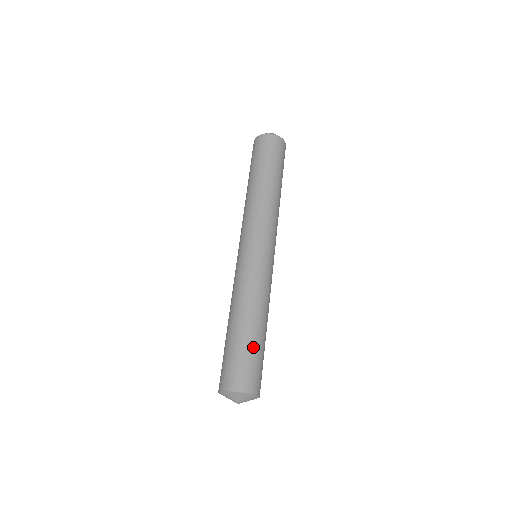
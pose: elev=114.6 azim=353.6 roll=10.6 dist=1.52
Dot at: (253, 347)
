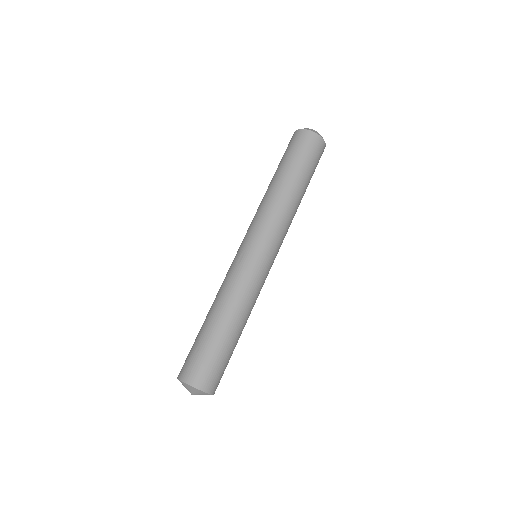
Dot at: occluded
